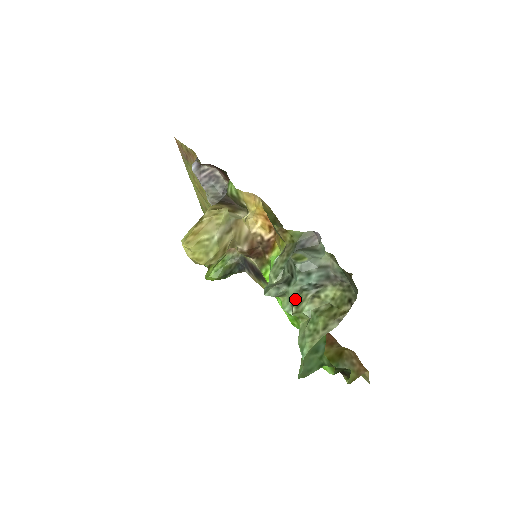
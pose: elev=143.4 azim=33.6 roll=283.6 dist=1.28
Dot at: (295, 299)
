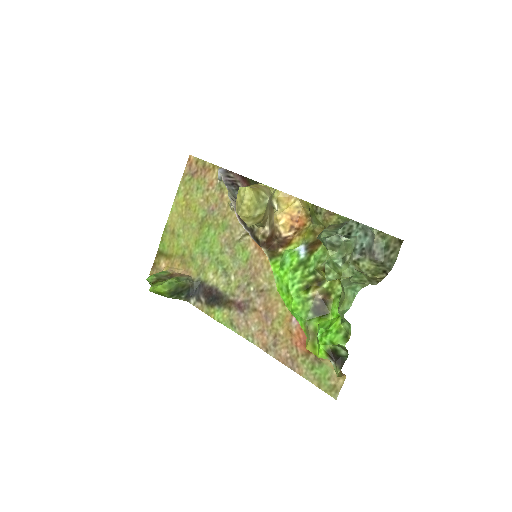
Dot at: occluded
